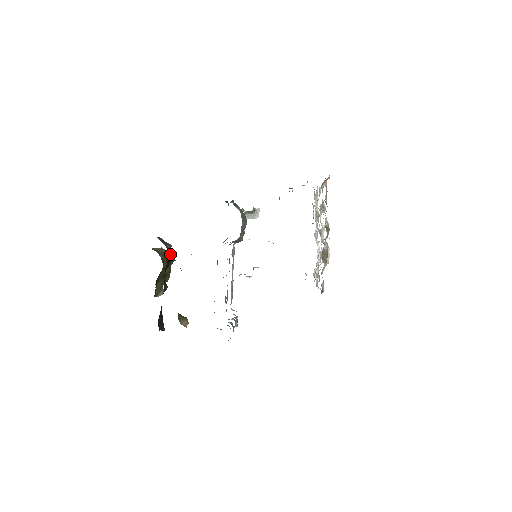
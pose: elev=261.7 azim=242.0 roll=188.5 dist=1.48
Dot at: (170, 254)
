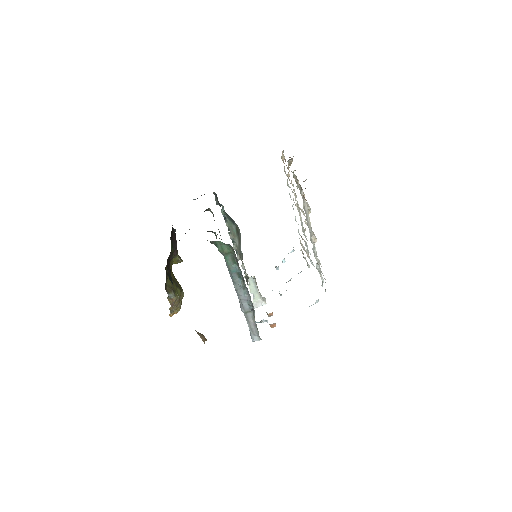
Dot at: (175, 236)
